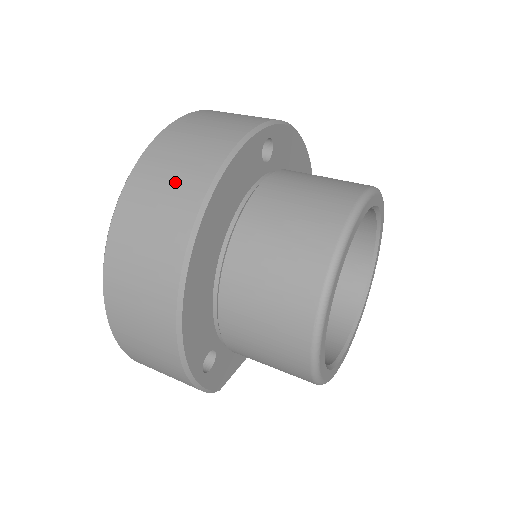
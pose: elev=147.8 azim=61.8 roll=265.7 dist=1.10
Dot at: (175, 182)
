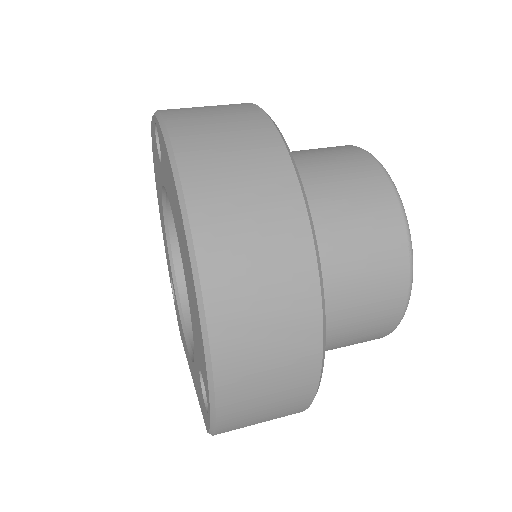
Dot at: (246, 161)
